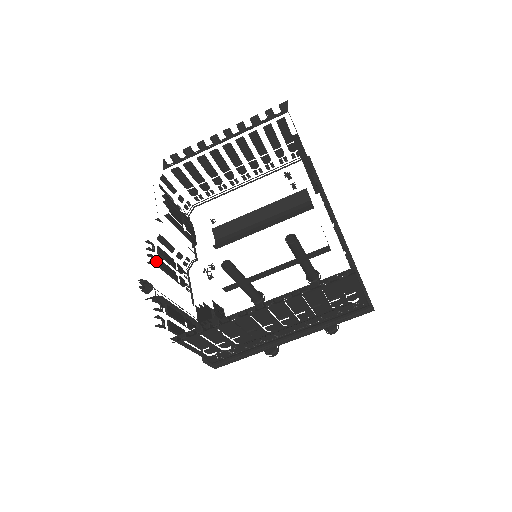
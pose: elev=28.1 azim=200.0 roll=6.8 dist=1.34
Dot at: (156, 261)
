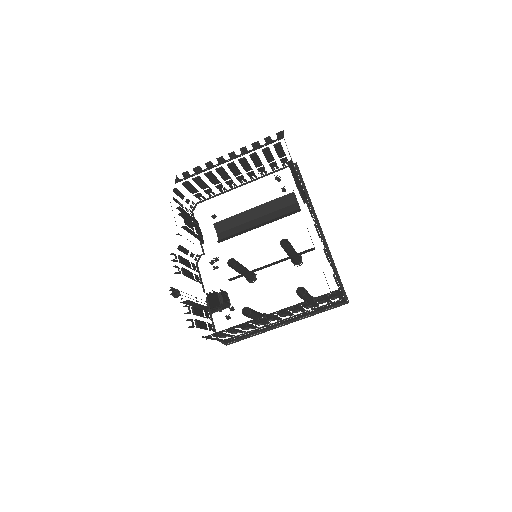
Dot at: occluded
